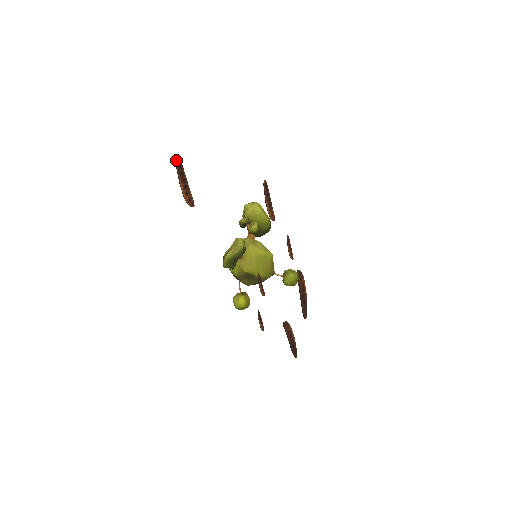
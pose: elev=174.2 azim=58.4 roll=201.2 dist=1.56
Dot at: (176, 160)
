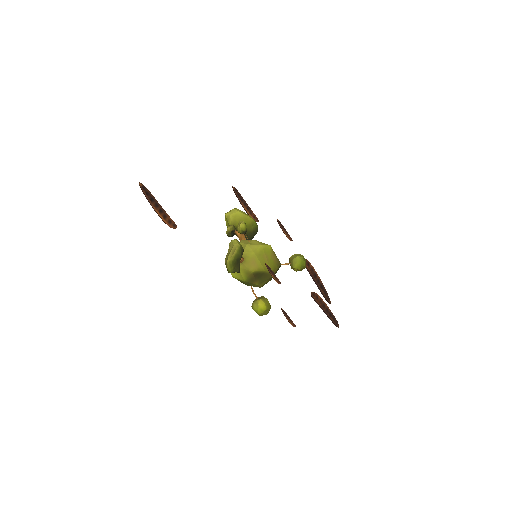
Dot at: (141, 188)
